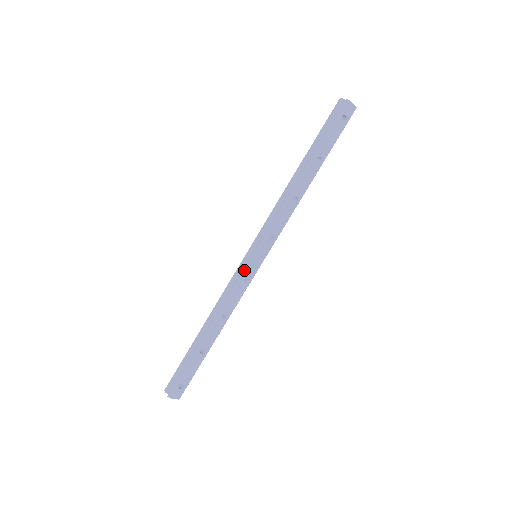
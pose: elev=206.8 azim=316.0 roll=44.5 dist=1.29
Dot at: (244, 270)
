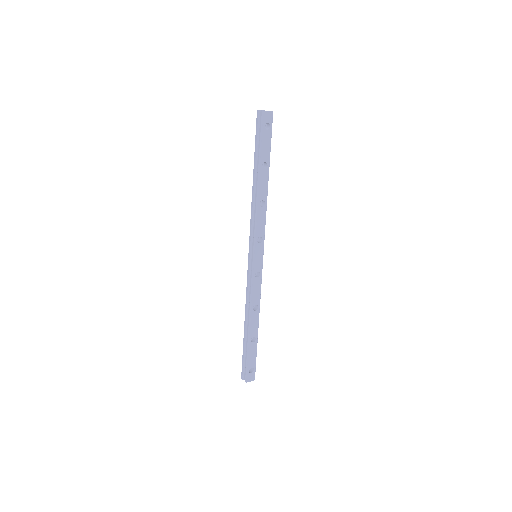
Dot at: (252, 271)
